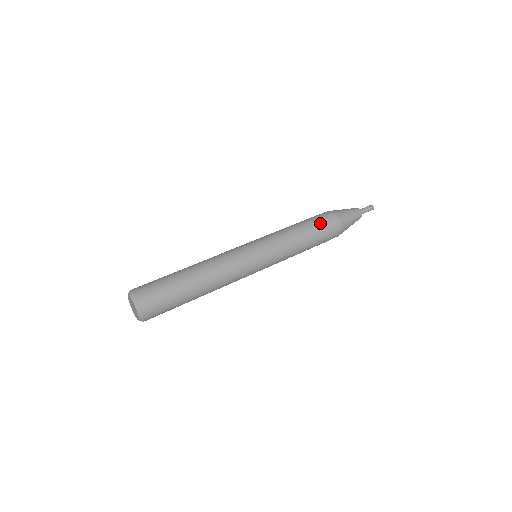
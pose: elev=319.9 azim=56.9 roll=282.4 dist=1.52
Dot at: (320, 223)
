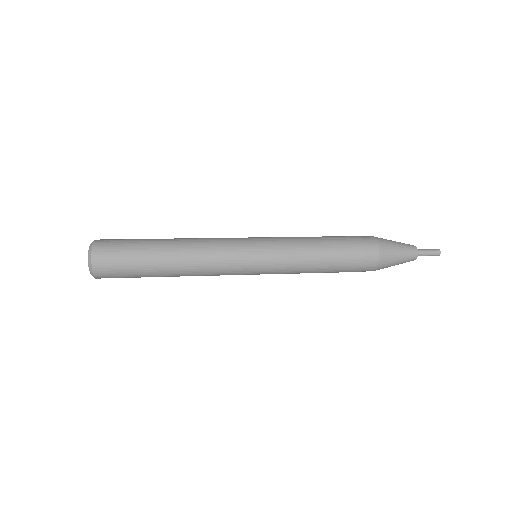
Dot at: (344, 236)
